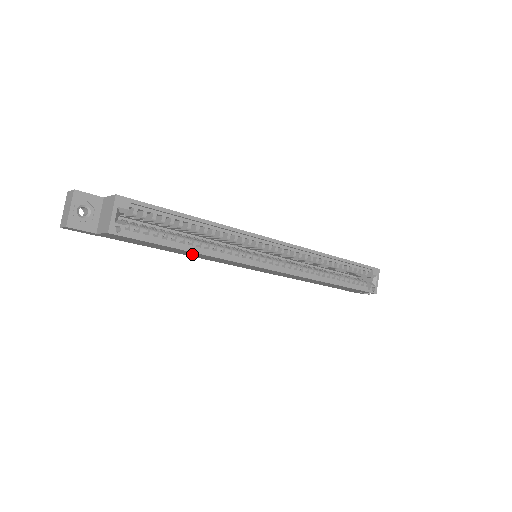
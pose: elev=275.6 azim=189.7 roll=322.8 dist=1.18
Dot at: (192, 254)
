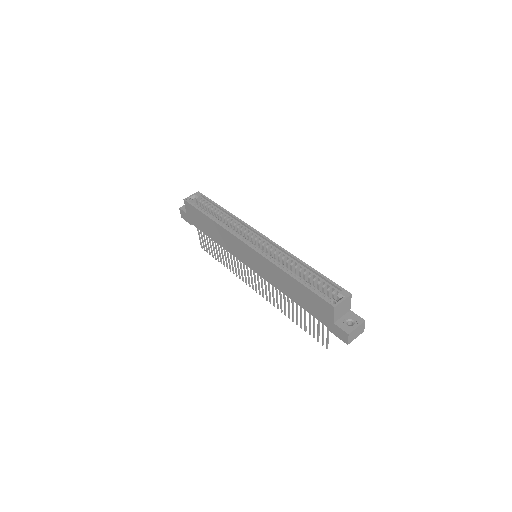
Dot at: (216, 232)
